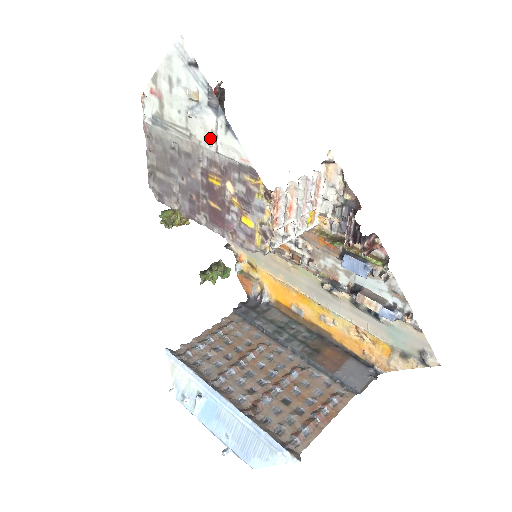
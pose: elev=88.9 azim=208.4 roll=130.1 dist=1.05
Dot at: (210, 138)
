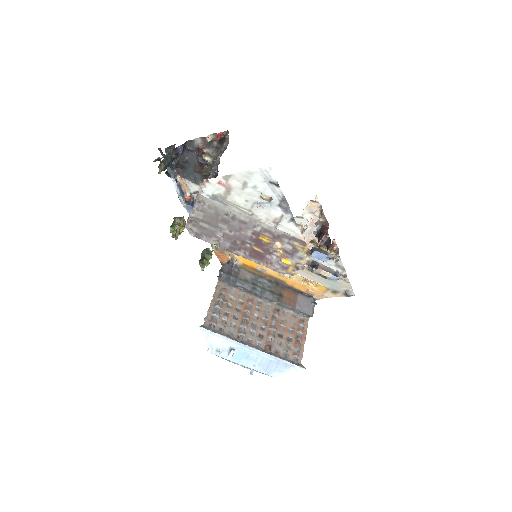
Dot at: (272, 221)
